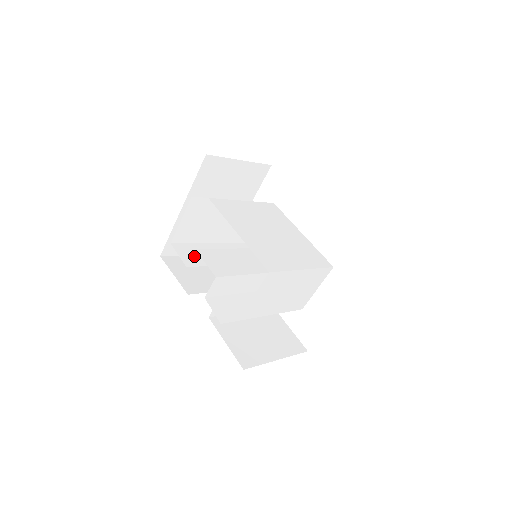
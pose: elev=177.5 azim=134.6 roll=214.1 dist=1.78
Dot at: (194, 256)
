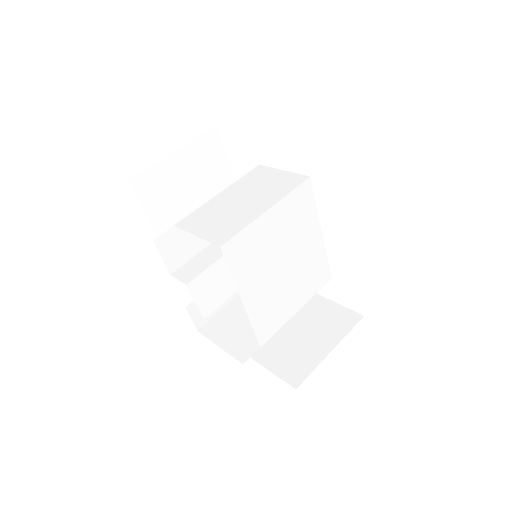
Dot at: (181, 247)
